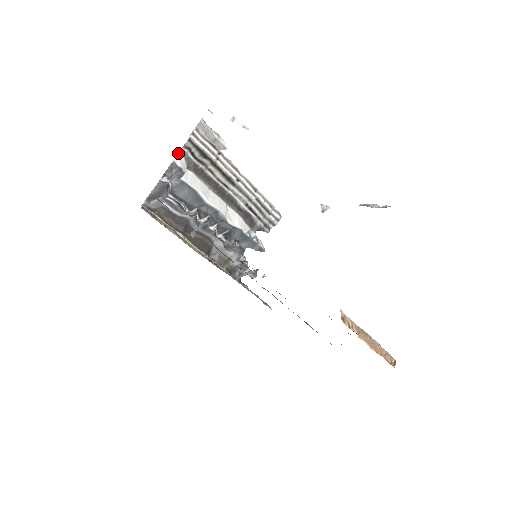
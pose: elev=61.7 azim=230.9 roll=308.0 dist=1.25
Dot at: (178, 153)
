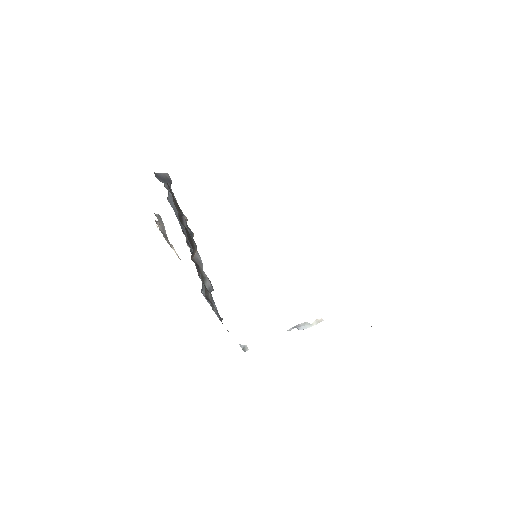
Dot at: occluded
